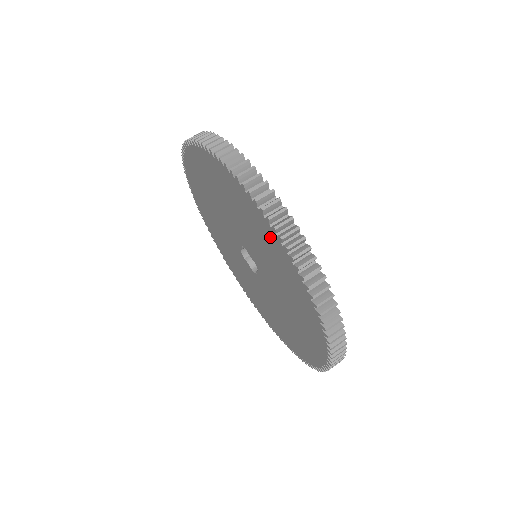
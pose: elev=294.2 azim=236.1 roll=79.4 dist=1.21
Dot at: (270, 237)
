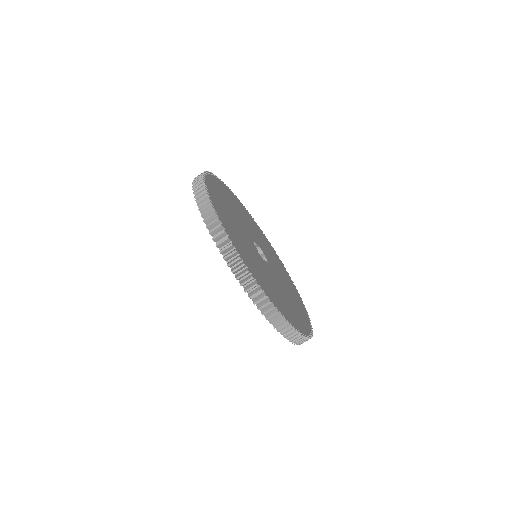
Dot at: occluded
